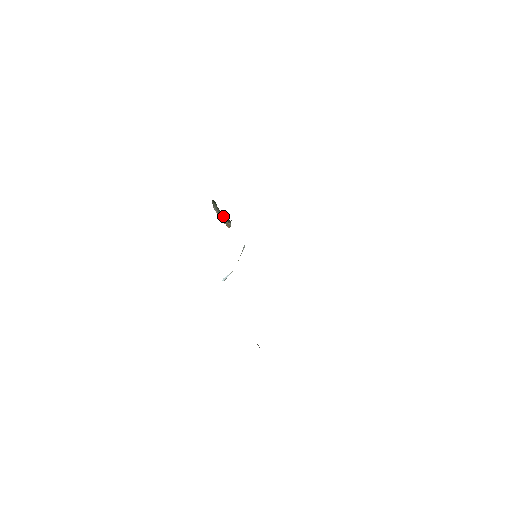
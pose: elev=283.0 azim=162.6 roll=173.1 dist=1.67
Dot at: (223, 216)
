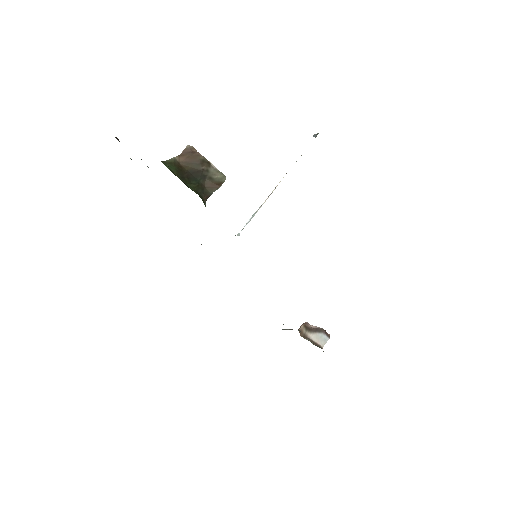
Dot at: (198, 181)
